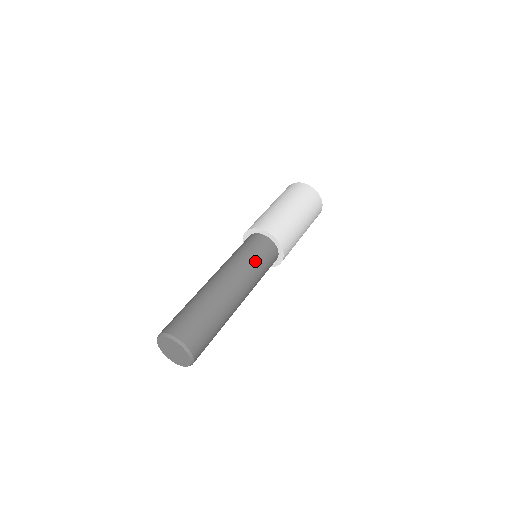
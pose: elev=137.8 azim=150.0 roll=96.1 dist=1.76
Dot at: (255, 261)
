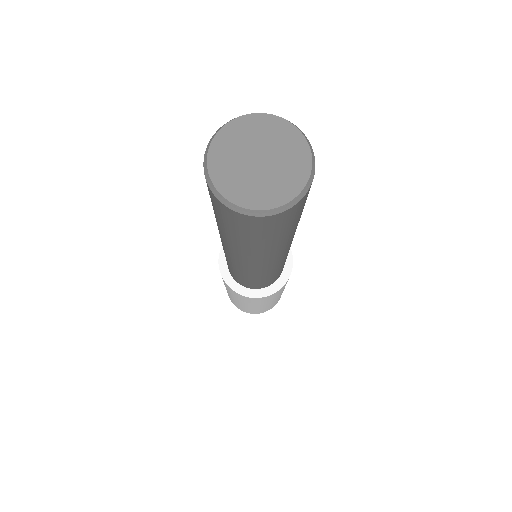
Dot at: occluded
